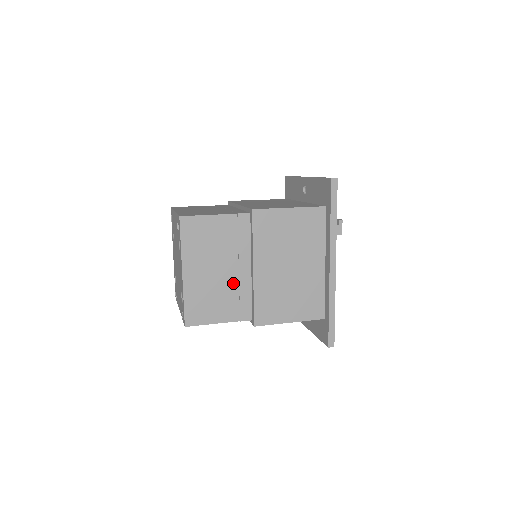
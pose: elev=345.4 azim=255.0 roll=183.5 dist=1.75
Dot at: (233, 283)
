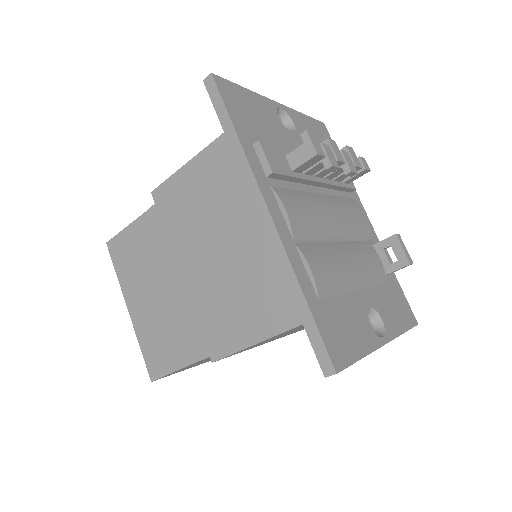
Dot at: (177, 304)
